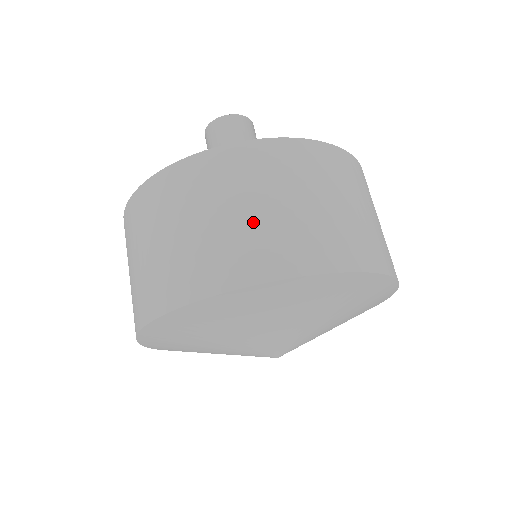
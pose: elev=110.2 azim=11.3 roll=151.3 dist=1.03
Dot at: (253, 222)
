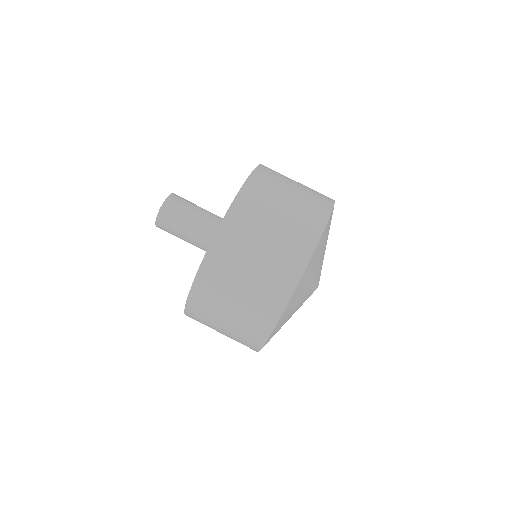
Dot at: (277, 239)
